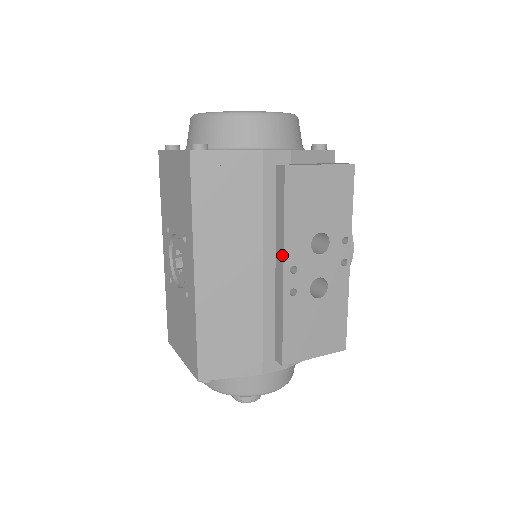
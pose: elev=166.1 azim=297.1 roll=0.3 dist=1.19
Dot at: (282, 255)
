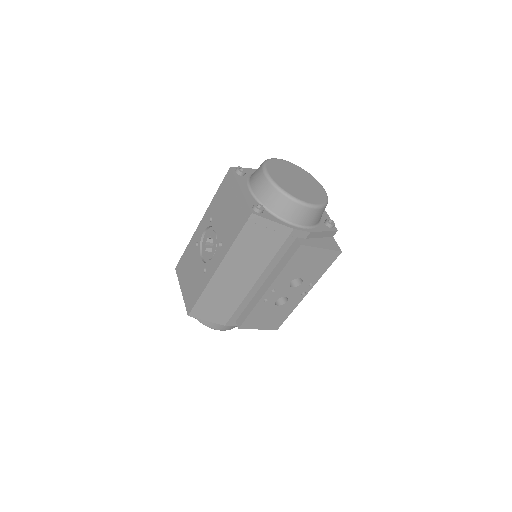
Dot at: (271, 282)
